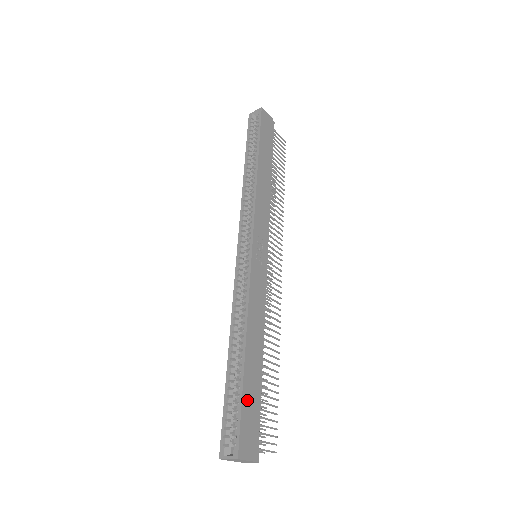
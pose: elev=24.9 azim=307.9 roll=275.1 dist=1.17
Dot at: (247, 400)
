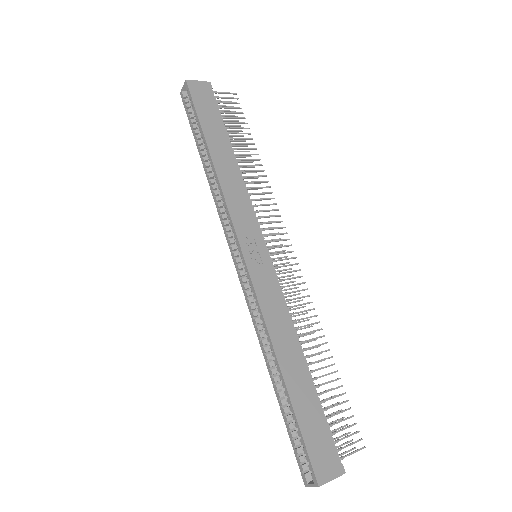
Dot at: (305, 422)
